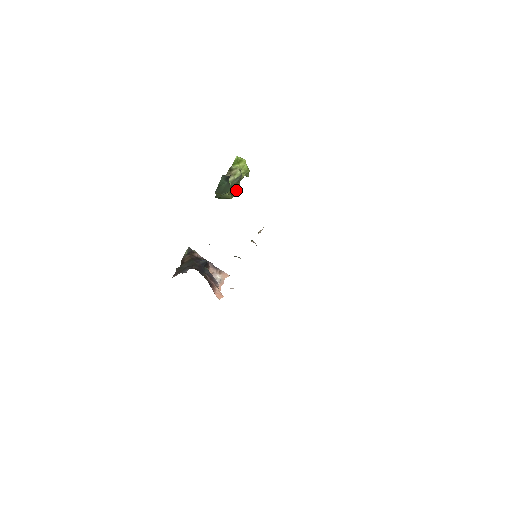
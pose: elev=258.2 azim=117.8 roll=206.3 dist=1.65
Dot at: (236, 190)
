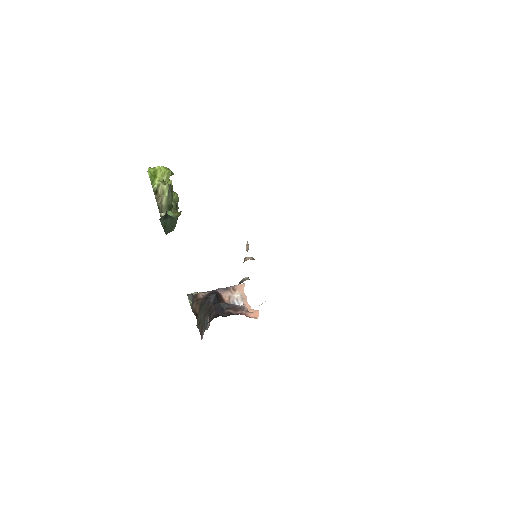
Dot at: (176, 201)
